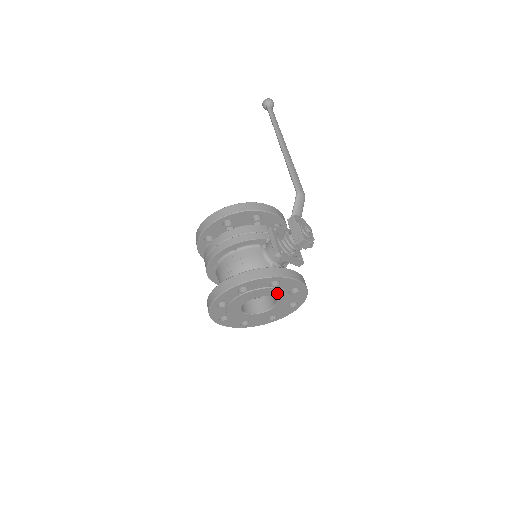
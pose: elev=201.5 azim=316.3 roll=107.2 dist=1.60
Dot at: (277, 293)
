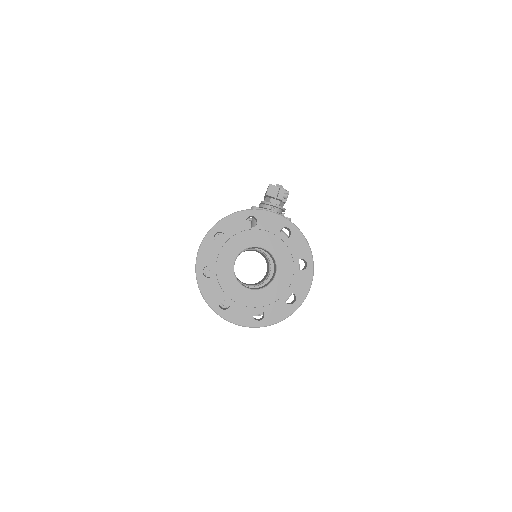
Dot at: (264, 240)
